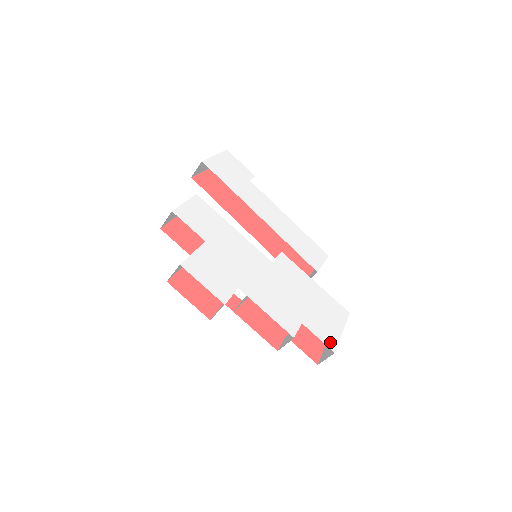
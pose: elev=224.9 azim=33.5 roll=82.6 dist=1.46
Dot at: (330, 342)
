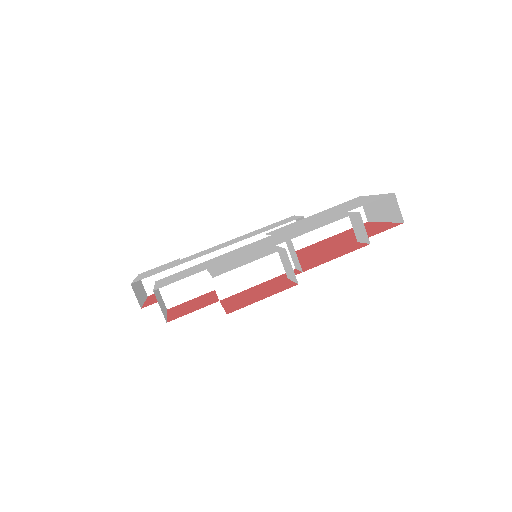
Dot at: (381, 197)
